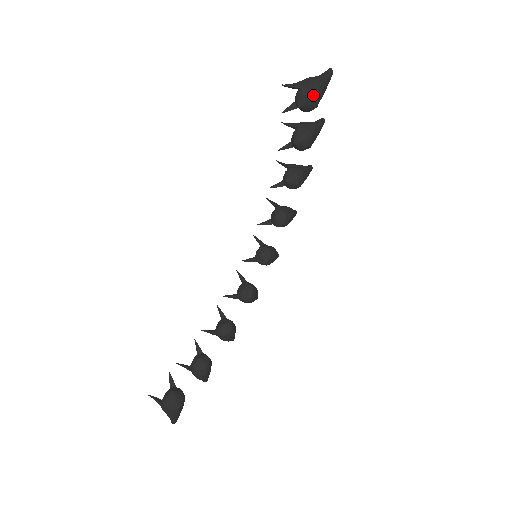
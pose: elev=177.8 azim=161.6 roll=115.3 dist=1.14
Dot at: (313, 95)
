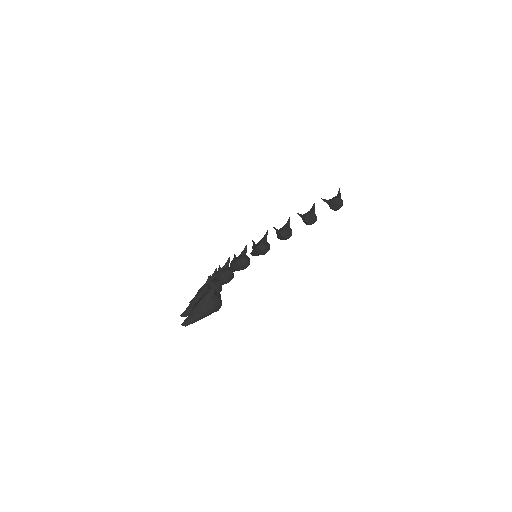
Dot at: occluded
